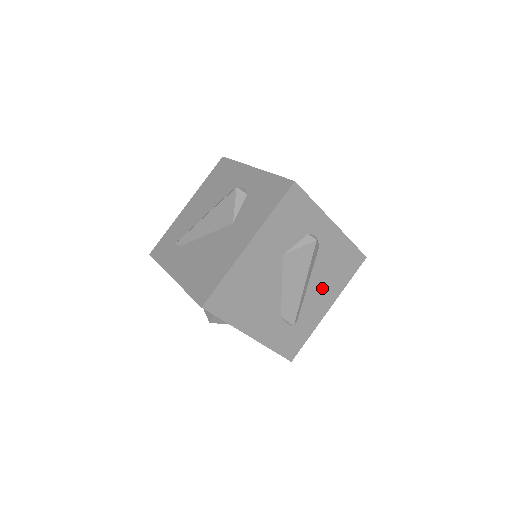
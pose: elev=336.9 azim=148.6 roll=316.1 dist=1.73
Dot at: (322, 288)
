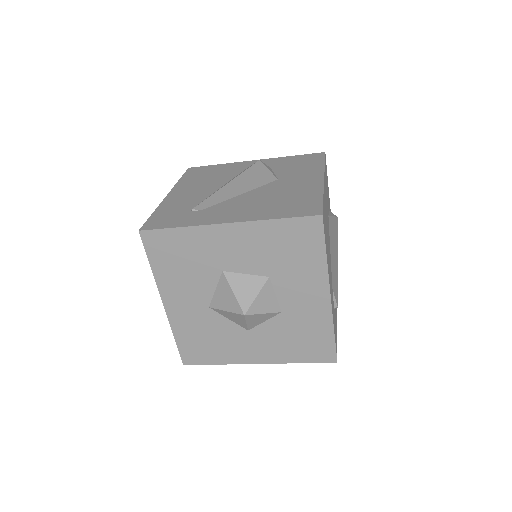
Dot at: occluded
